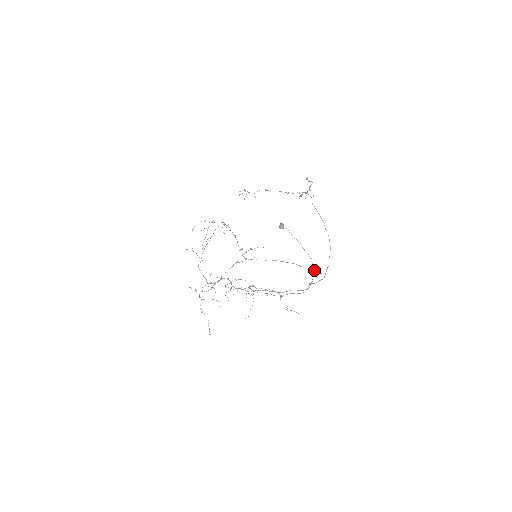
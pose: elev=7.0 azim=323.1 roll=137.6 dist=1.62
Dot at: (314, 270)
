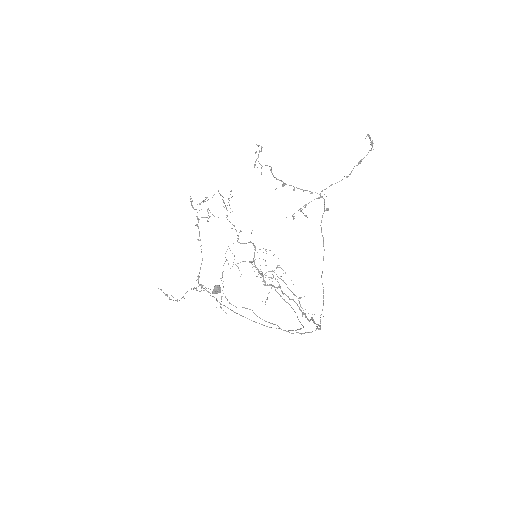
Dot at: (287, 331)
